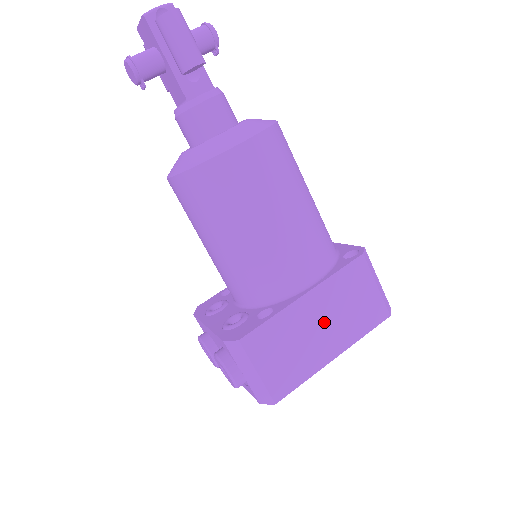
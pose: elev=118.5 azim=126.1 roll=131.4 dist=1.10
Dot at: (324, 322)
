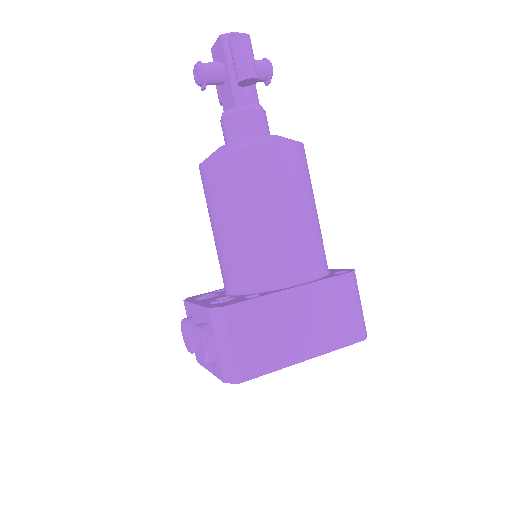
Dot at: (304, 321)
